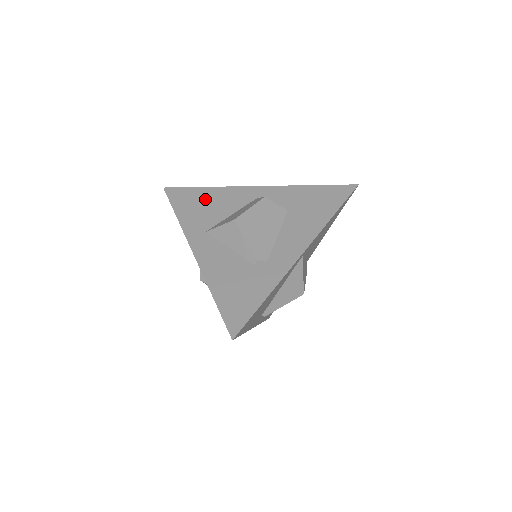
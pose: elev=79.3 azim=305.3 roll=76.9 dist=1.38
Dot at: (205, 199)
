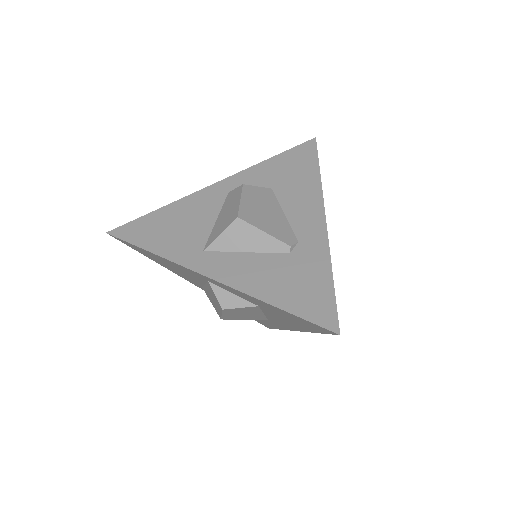
Dot at: (170, 220)
